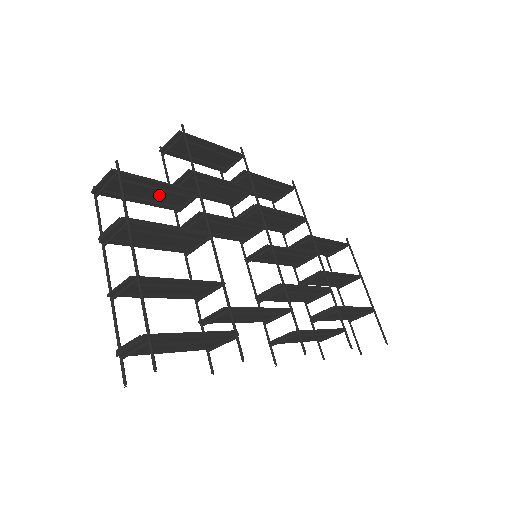
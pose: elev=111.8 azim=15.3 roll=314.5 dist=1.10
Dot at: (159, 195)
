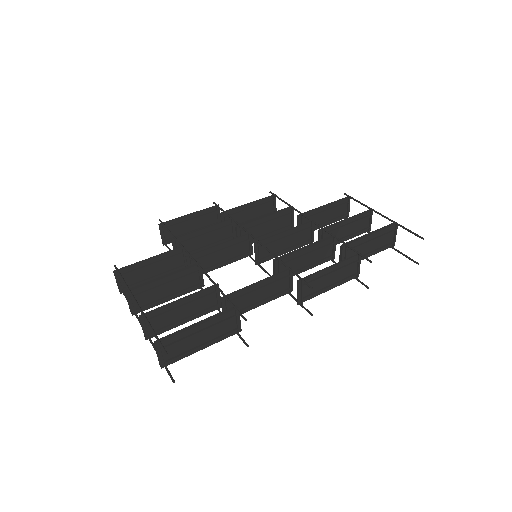
Dot at: (160, 267)
